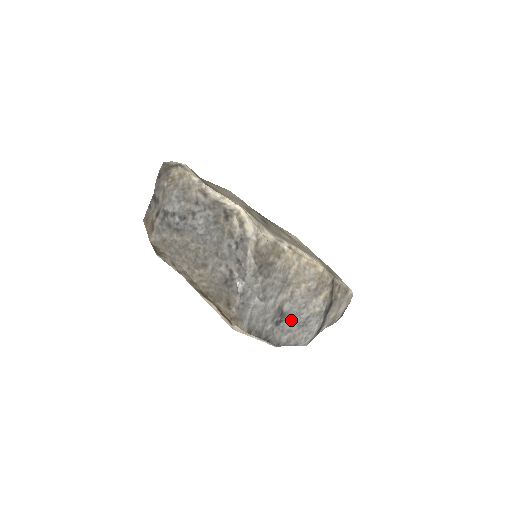
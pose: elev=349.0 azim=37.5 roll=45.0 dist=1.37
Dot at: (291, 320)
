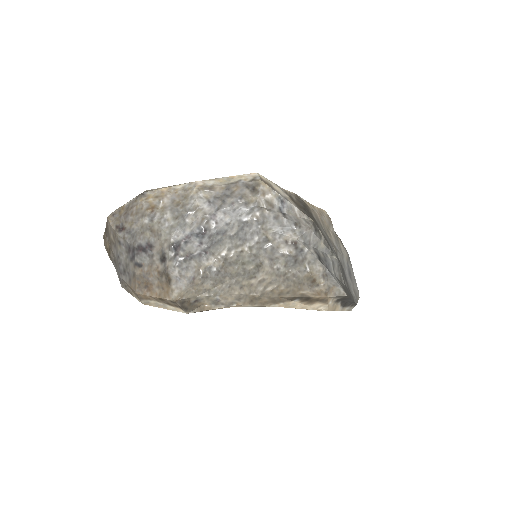
Dot at: (345, 273)
